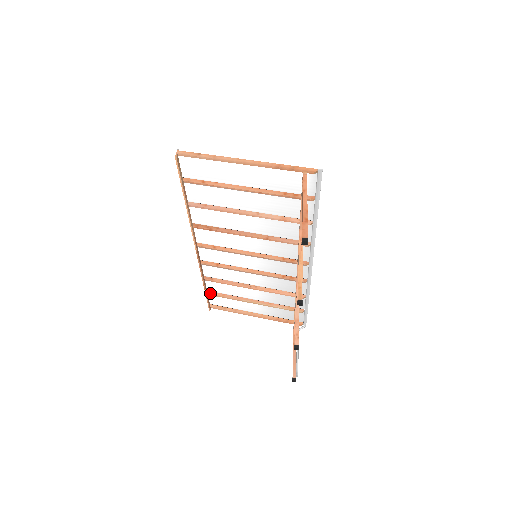
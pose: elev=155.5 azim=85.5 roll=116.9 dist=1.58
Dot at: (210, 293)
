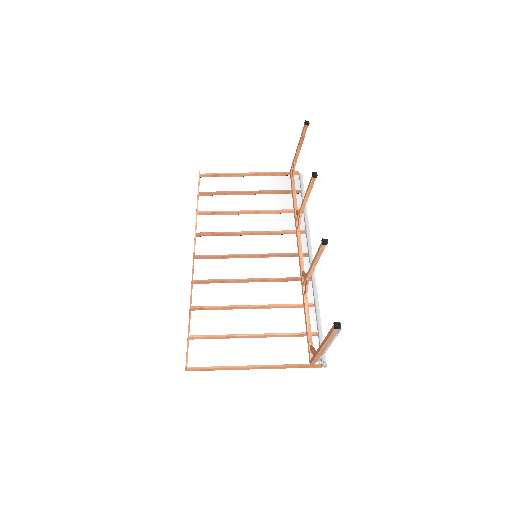
Dot at: (192, 336)
